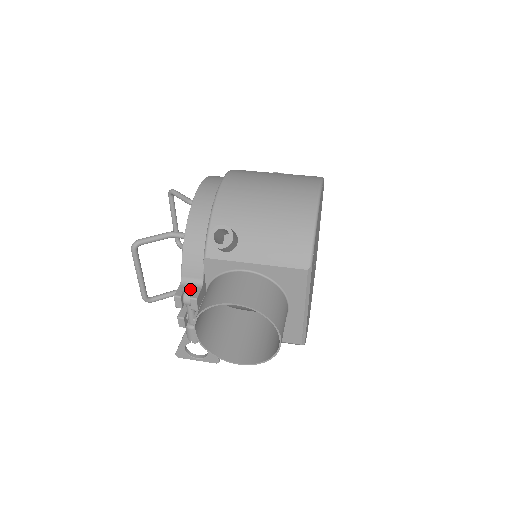
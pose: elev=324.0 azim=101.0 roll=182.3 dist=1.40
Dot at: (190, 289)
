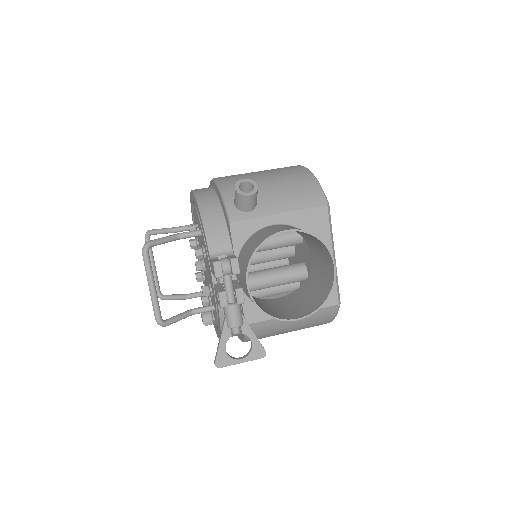
Dot at: occluded
